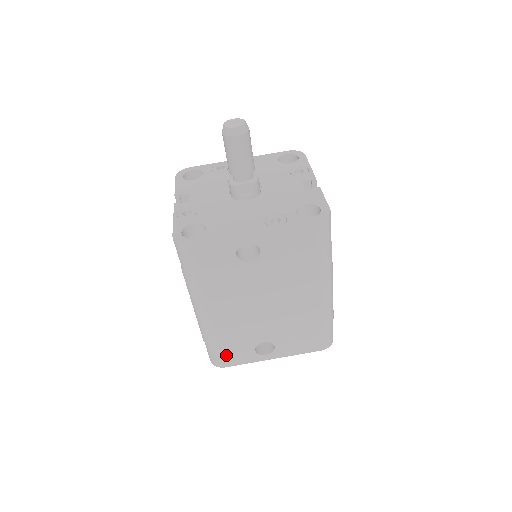
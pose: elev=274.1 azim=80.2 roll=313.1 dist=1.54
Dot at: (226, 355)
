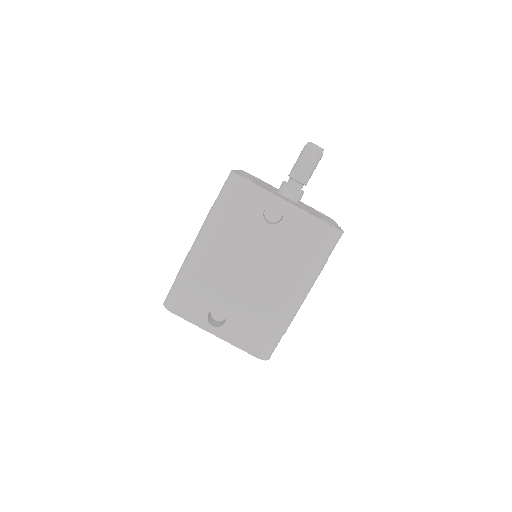
Dot at: (184, 300)
